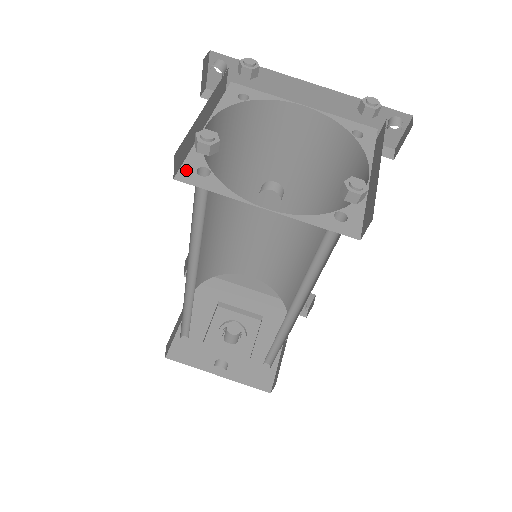
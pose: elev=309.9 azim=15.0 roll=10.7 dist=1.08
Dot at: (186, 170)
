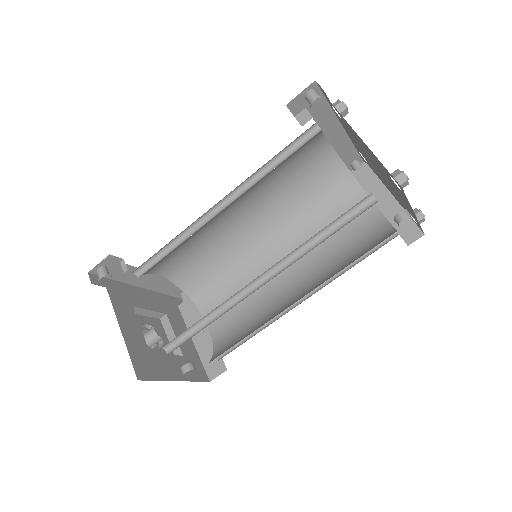
Dot at: occluded
